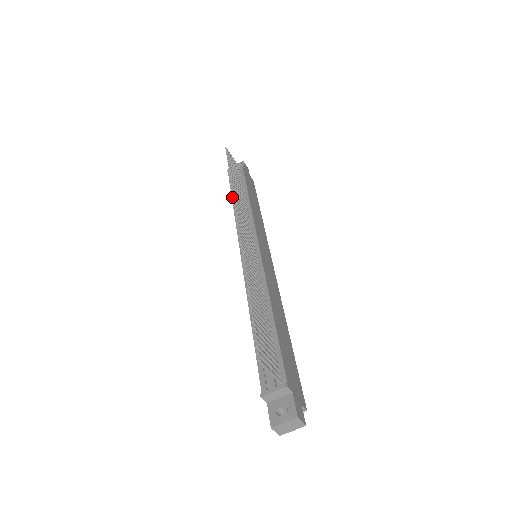
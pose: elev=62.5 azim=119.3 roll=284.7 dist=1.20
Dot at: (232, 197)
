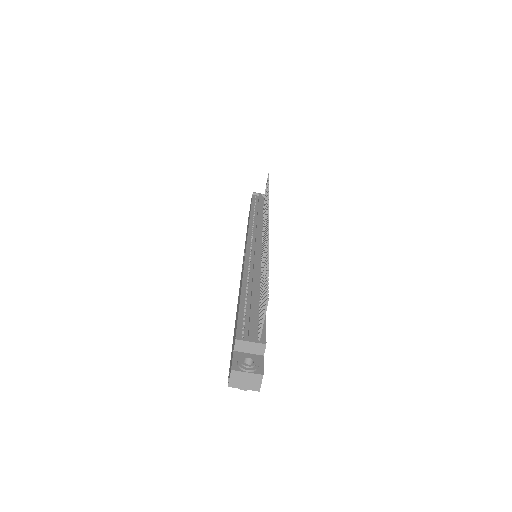
Dot at: (251, 209)
